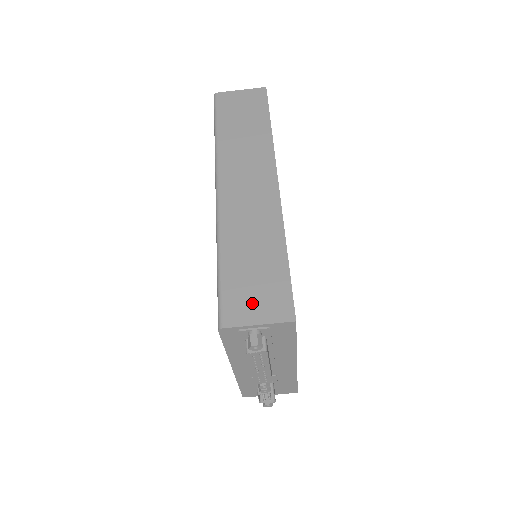
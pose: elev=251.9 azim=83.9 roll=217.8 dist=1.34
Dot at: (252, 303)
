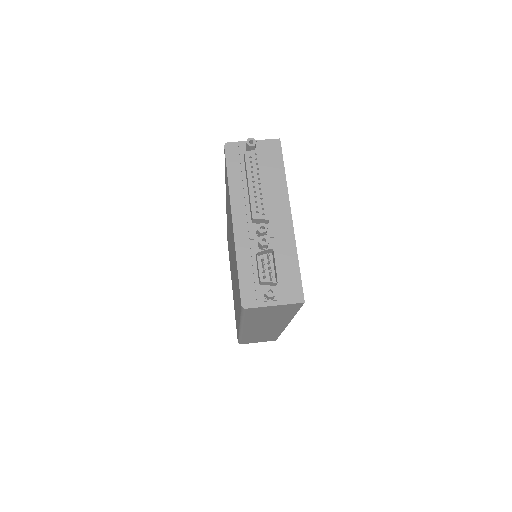
Dot at: occluded
